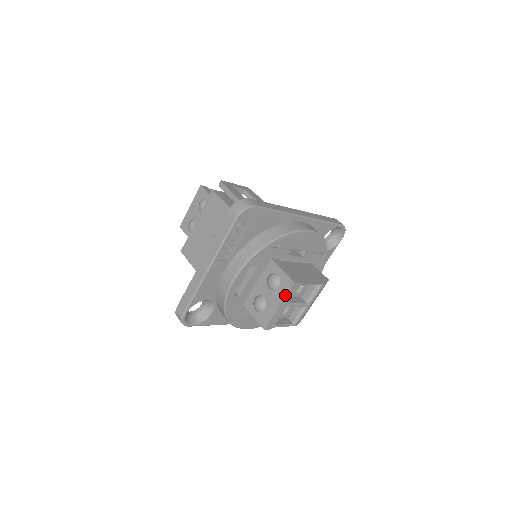
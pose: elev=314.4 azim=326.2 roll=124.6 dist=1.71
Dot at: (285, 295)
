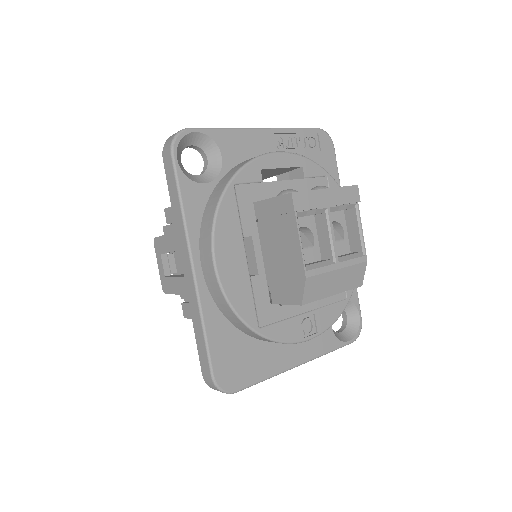
Dot at: (340, 187)
